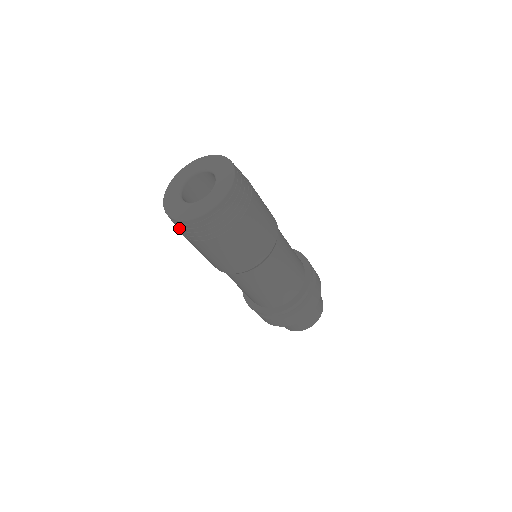
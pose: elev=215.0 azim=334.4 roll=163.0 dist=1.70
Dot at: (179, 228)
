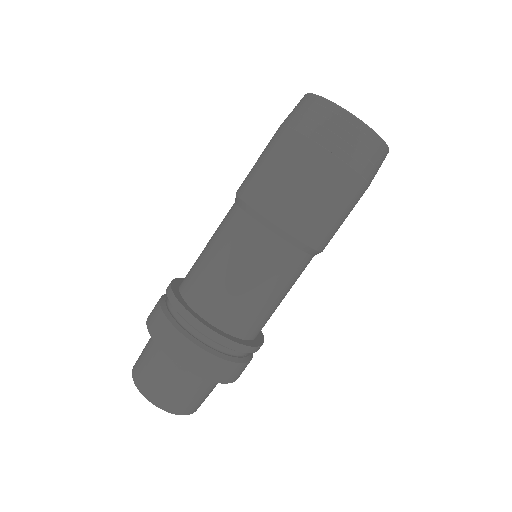
Dot at: occluded
